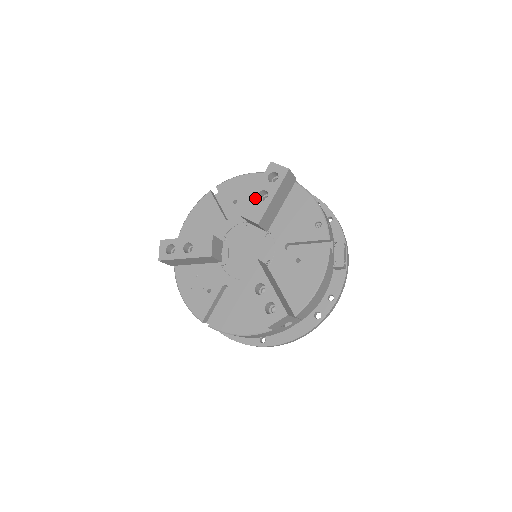
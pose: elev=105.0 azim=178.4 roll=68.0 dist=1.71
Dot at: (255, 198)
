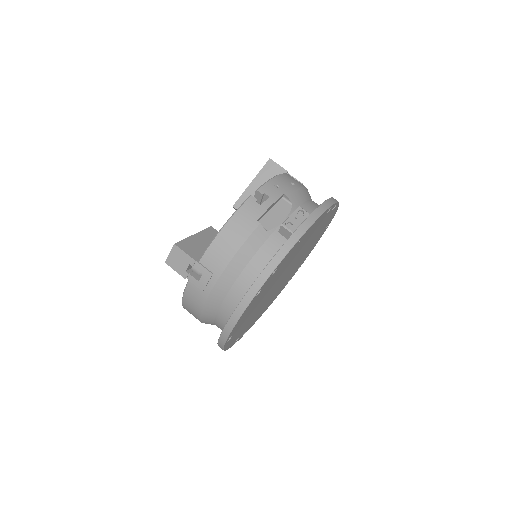
Dot at: occluded
